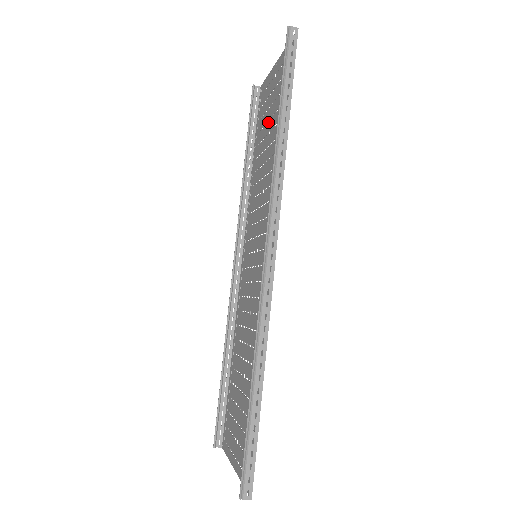
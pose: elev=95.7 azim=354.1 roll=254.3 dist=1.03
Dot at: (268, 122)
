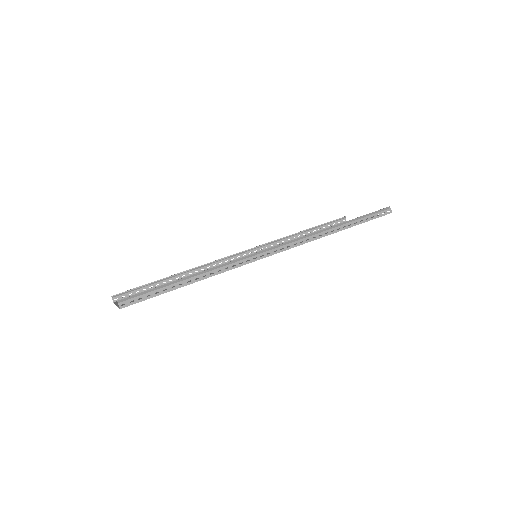
Dot at: occluded
